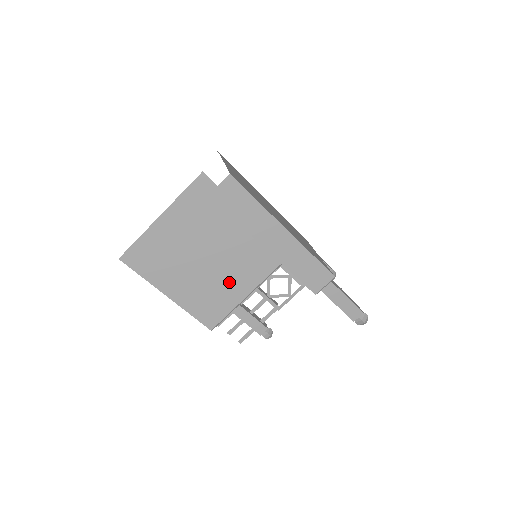
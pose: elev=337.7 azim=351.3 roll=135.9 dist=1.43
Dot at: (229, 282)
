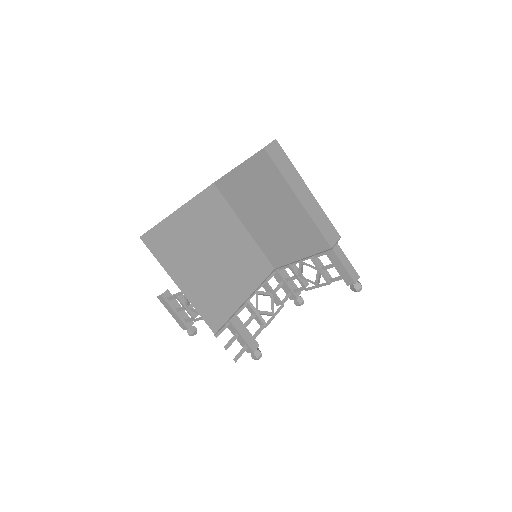
Dot at: (231, 284)
